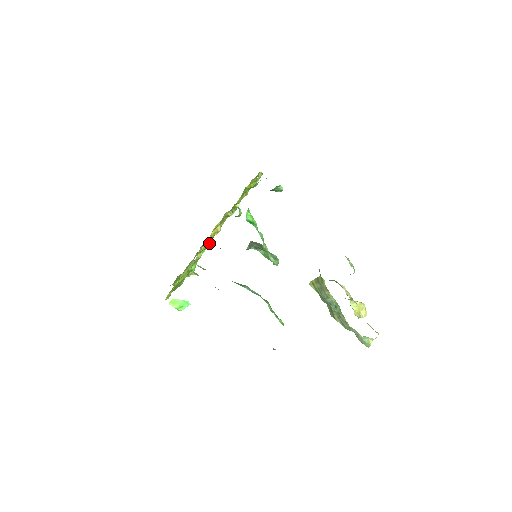
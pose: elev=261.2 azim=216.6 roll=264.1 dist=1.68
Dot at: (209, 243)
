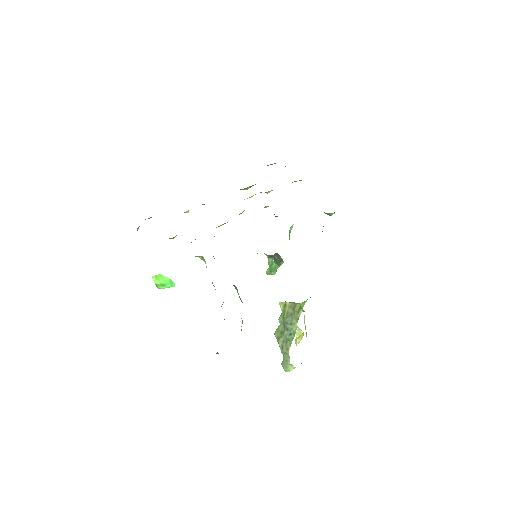
Dot at: occluded
